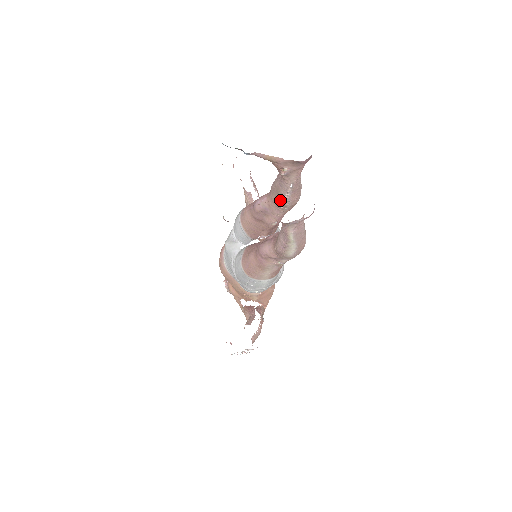
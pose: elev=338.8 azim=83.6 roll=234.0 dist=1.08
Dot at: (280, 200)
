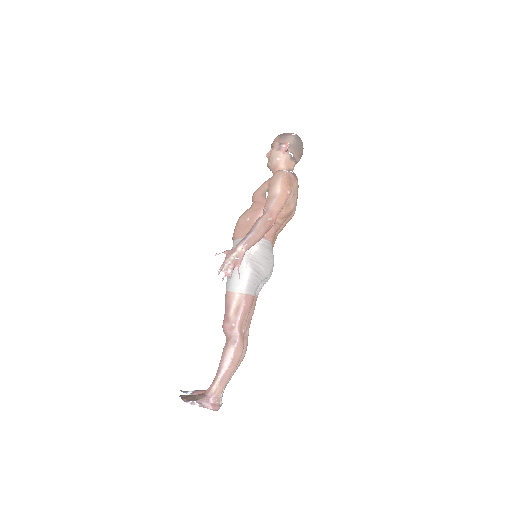
Dot at: occluded
